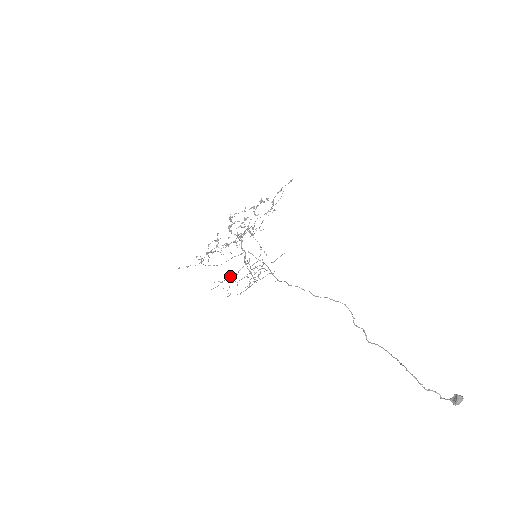
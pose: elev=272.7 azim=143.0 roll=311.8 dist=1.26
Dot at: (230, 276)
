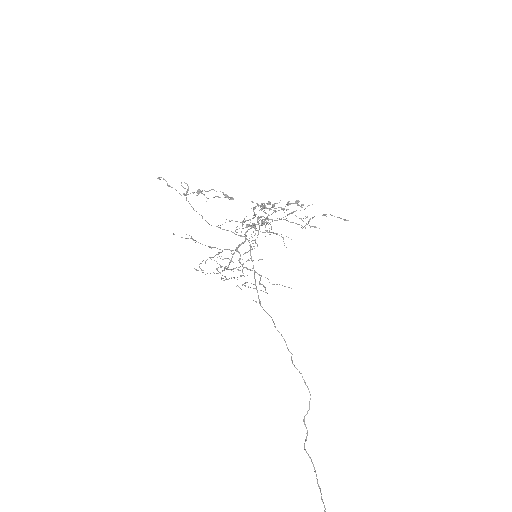
Dot at: occluded
